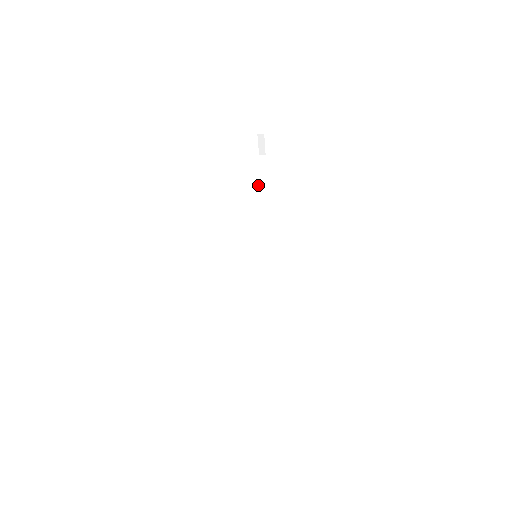
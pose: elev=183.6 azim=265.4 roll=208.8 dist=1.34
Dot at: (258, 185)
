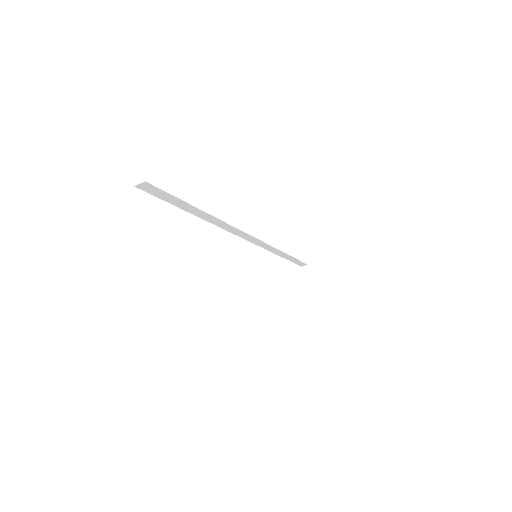
Dot at: occluded
